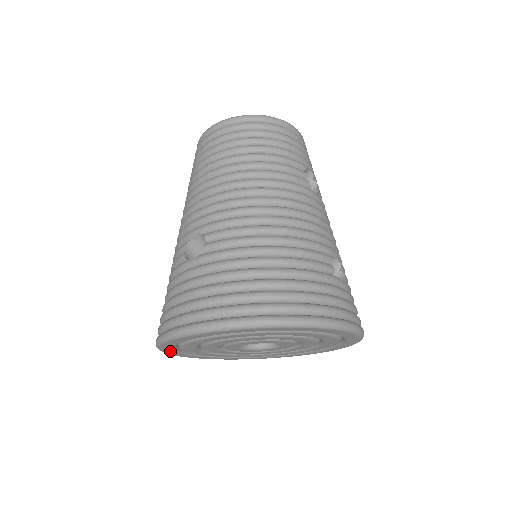
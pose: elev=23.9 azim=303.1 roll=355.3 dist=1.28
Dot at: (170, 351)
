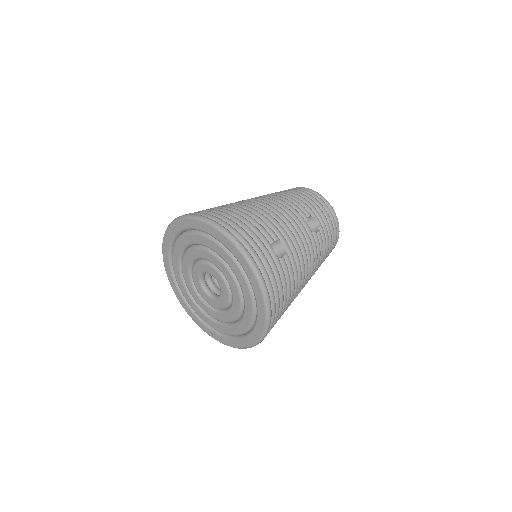
Dot at: (169, 270)
